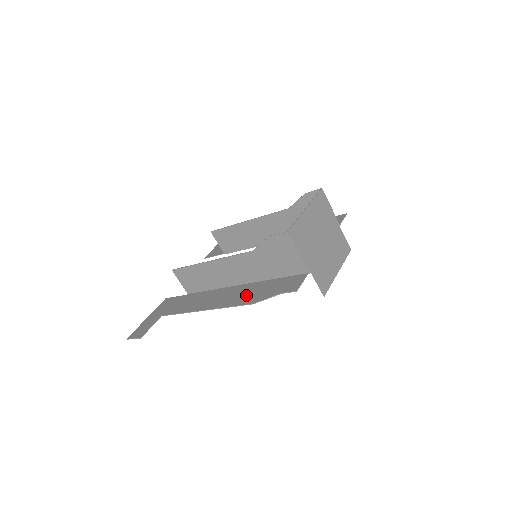
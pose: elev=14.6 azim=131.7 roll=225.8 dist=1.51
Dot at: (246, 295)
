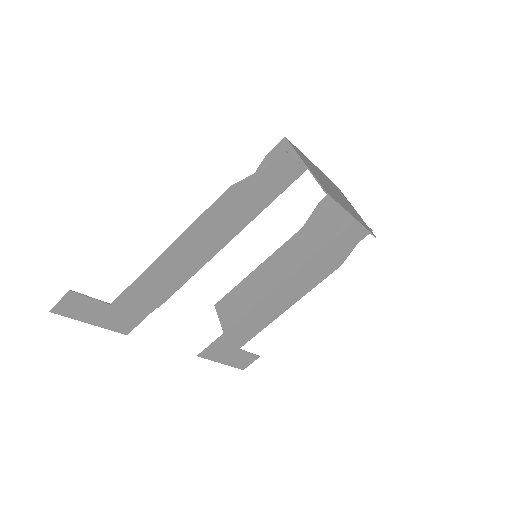
Dot at: (226, 212)
